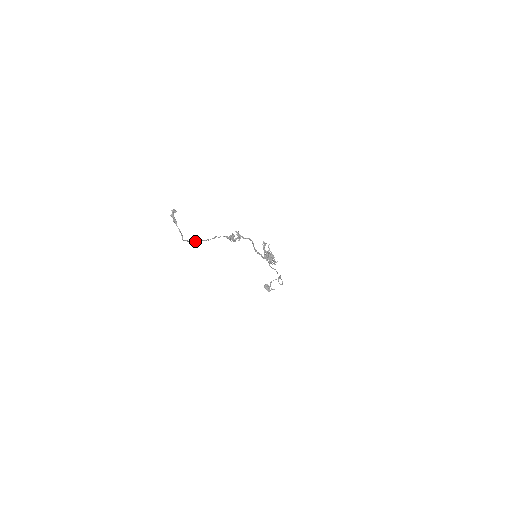
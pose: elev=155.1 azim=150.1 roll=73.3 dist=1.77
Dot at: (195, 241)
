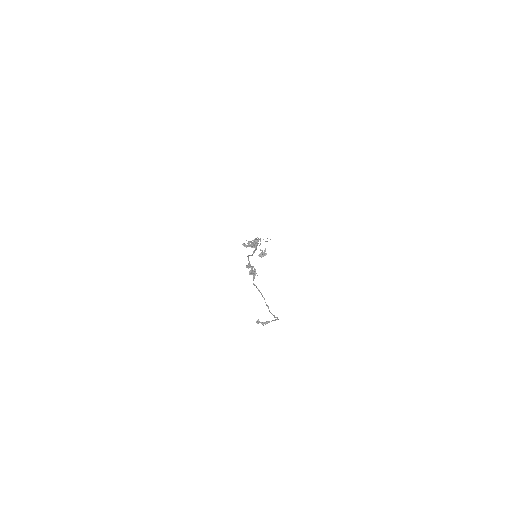
Dot at: occluded
